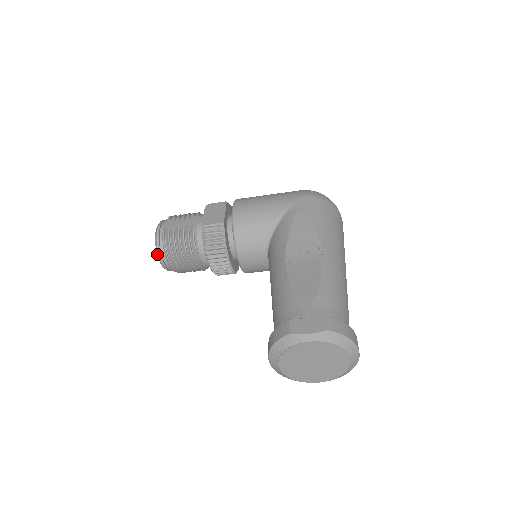
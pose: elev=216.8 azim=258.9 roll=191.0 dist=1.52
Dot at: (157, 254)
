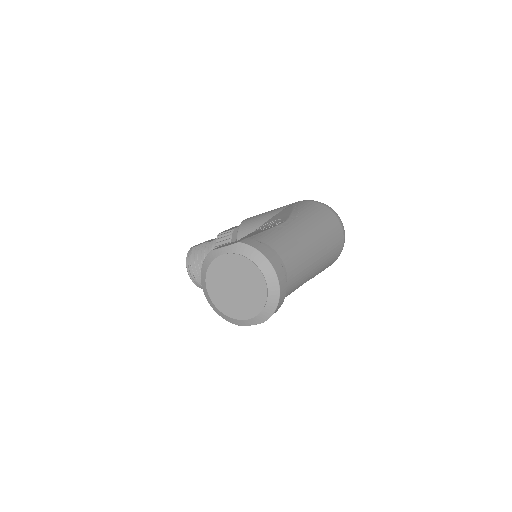
Dot at: (186, 266)
